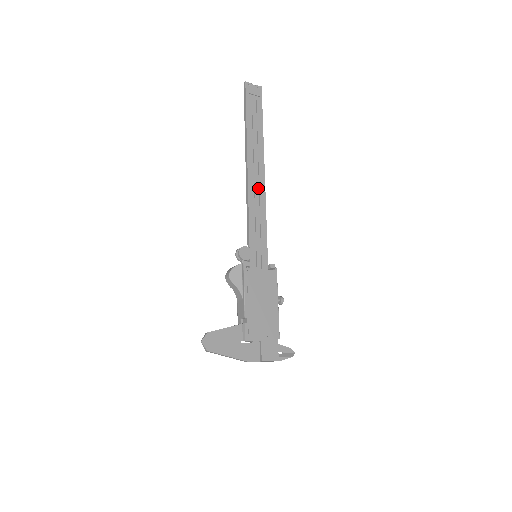
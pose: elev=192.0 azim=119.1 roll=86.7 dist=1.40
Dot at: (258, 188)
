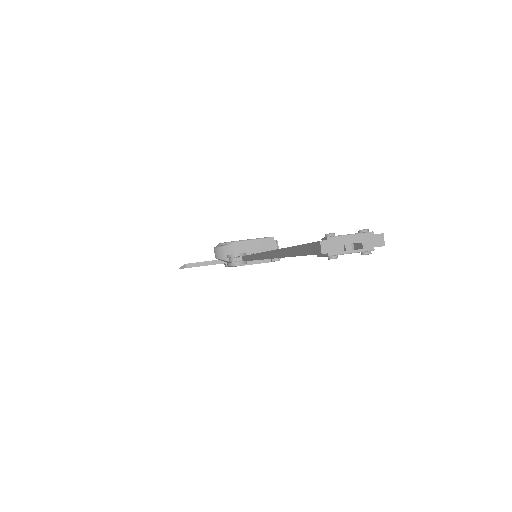
Dot at: occluded
